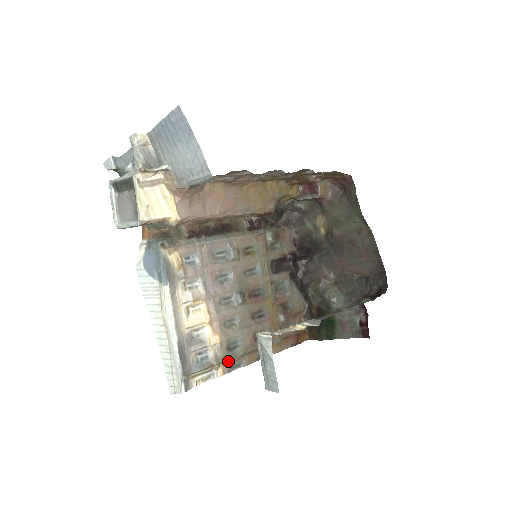
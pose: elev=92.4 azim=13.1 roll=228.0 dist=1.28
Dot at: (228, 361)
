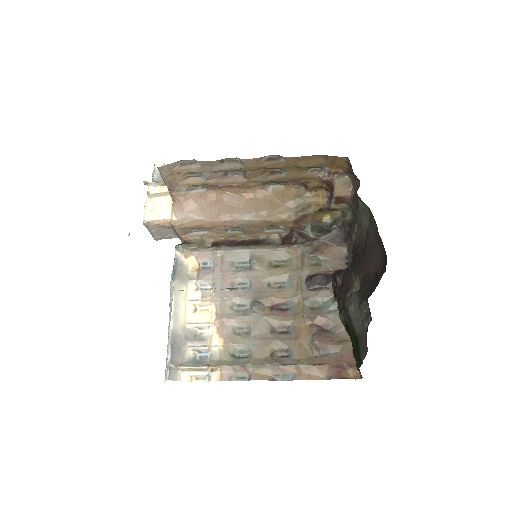
Dot at: (229, 367)
